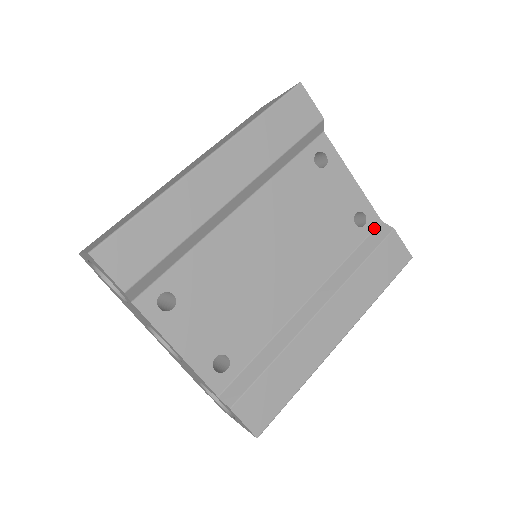
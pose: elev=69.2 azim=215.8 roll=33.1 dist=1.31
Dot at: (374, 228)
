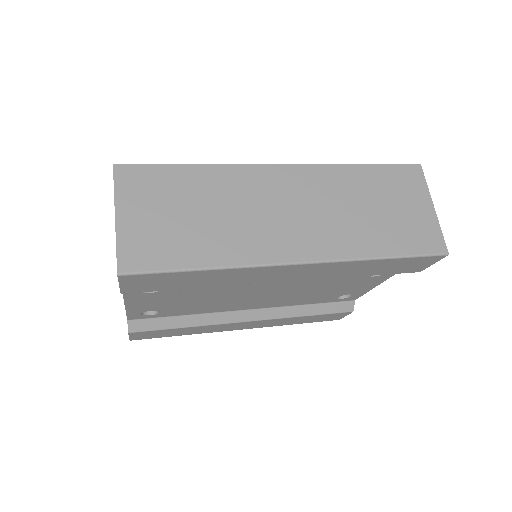
Dot at: (345, 301)
